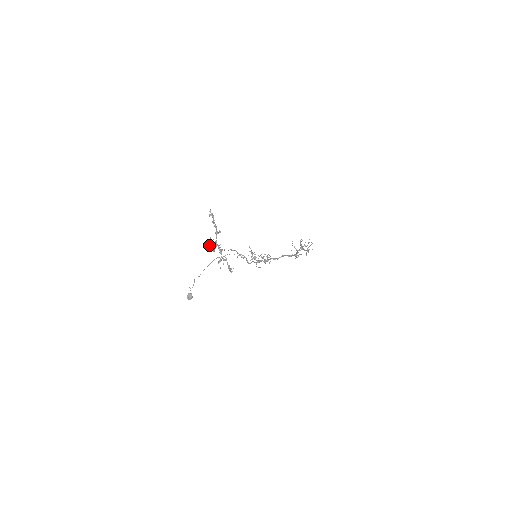
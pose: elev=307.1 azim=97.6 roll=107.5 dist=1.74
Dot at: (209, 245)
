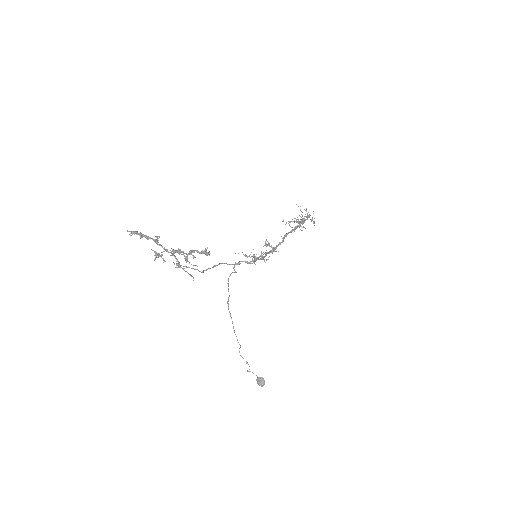
Dot at: (157, 257)
